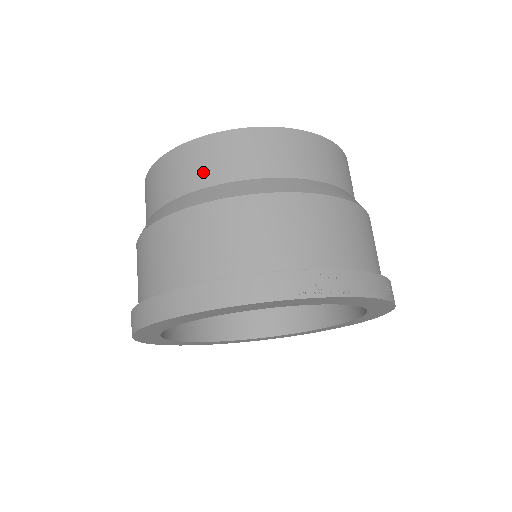
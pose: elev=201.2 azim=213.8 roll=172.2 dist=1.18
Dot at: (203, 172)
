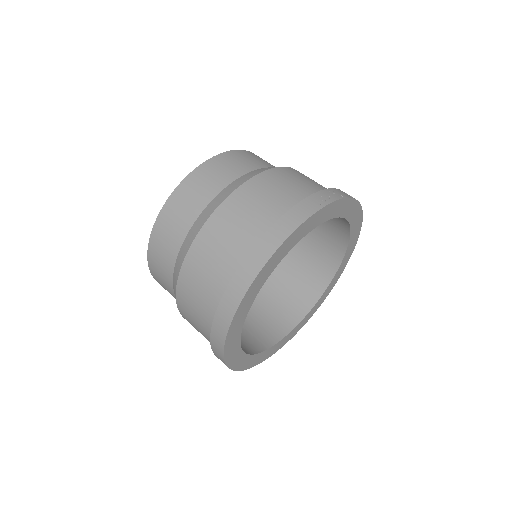
Dot at: (201, 196)
